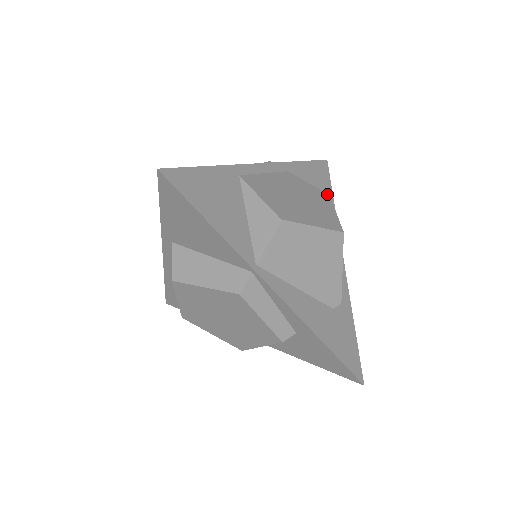
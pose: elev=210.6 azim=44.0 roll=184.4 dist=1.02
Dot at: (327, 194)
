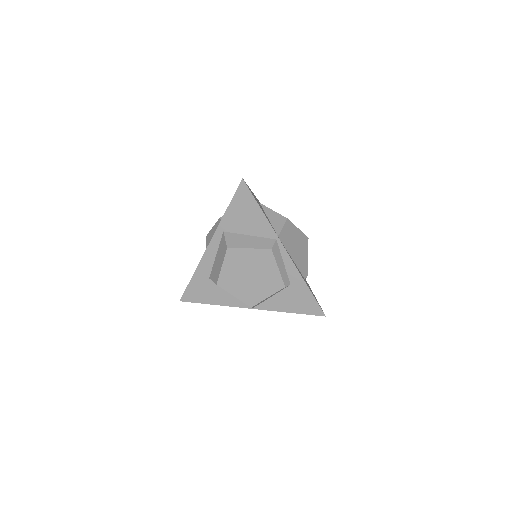
Dot at: occluded
